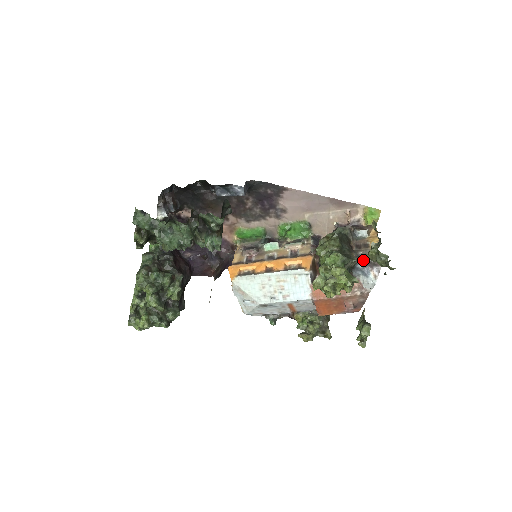
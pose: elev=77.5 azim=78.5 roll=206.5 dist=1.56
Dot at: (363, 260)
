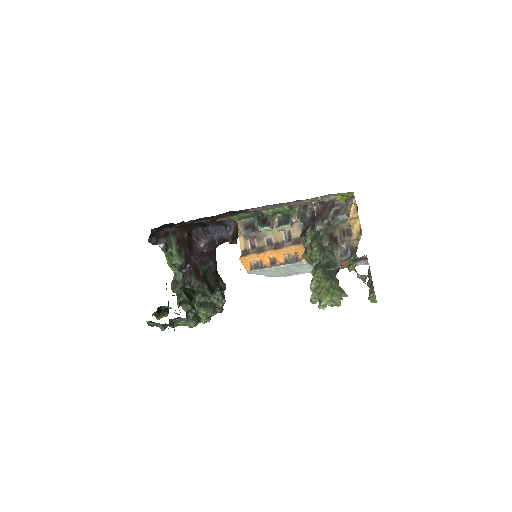
Dot at: occluded
